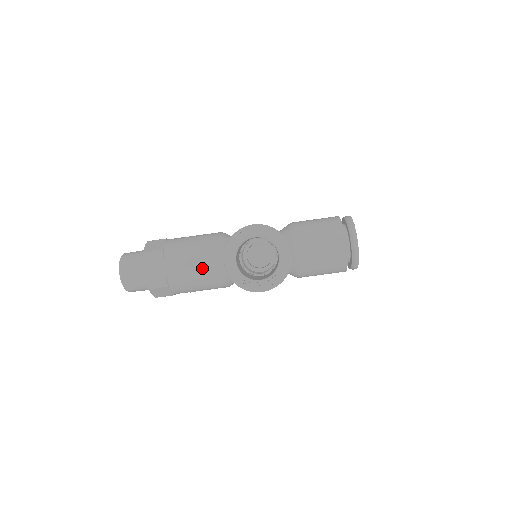
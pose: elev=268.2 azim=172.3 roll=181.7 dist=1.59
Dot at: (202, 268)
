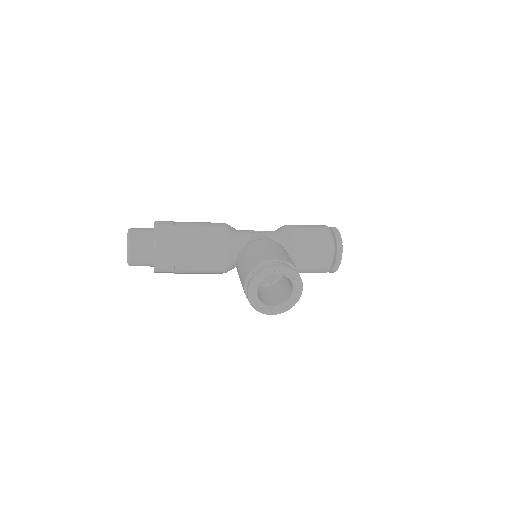
Dot at: (209, 263)
